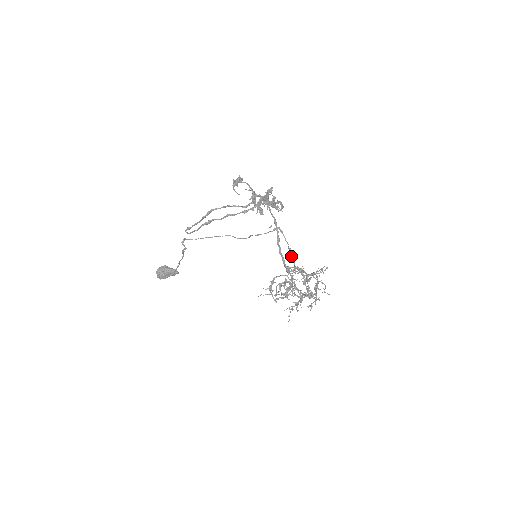
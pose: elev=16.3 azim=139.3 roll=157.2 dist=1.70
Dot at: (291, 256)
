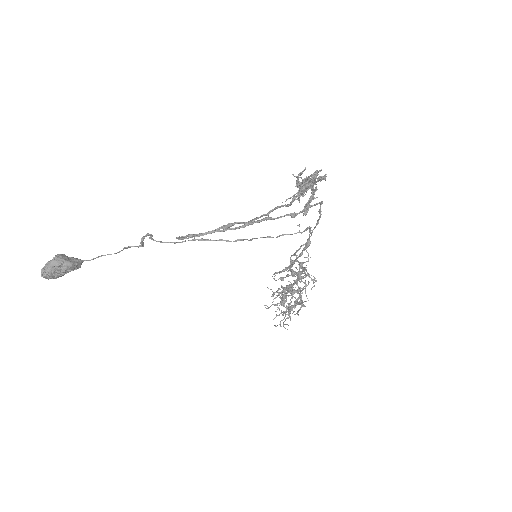
Dot at: occluded
